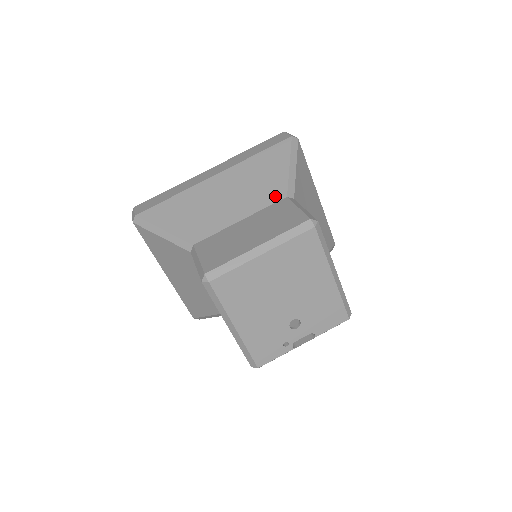
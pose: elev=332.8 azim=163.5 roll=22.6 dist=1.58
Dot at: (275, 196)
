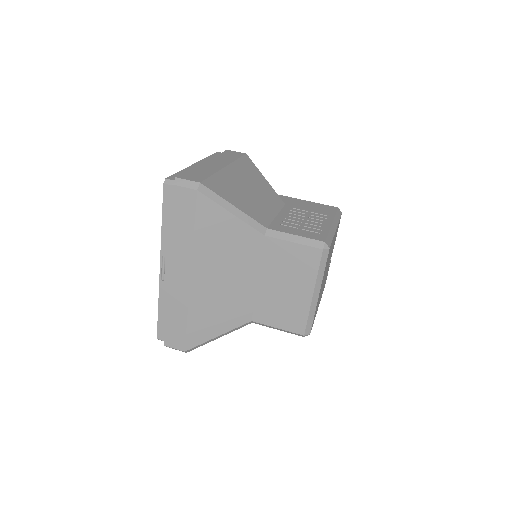
Dot at: (256, 244)
